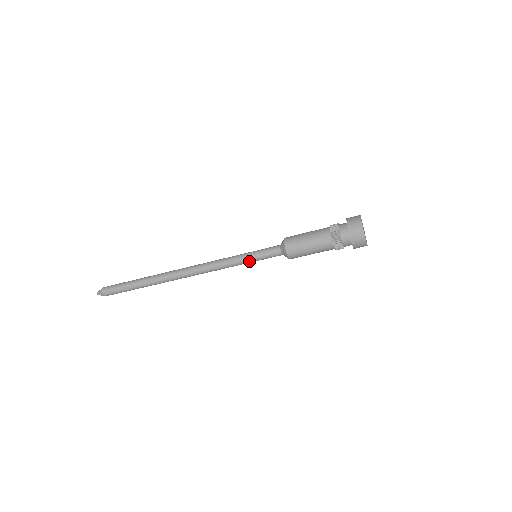
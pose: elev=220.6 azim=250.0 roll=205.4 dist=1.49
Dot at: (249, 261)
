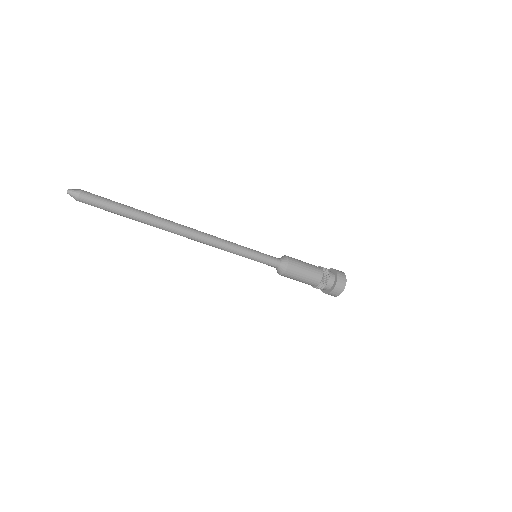
Dot at: (249, 258)
